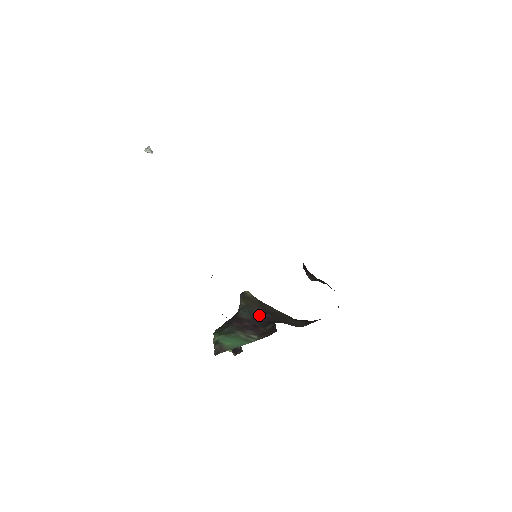
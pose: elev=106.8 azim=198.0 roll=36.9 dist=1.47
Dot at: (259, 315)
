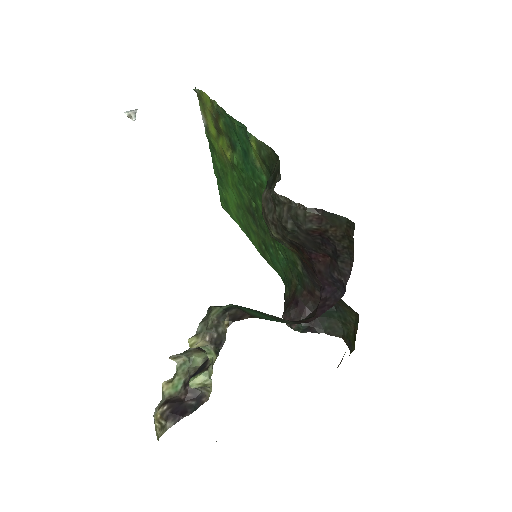
Dot at: occluded
